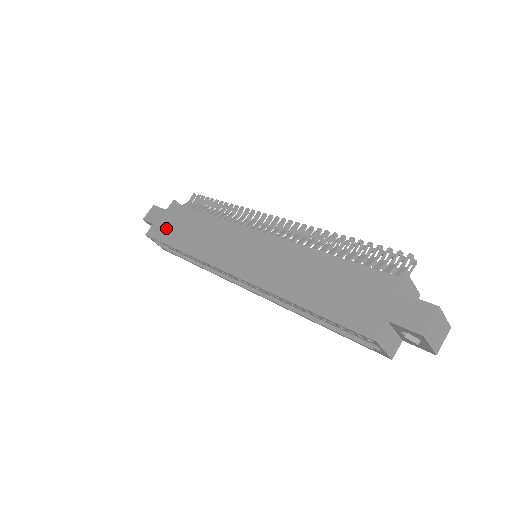
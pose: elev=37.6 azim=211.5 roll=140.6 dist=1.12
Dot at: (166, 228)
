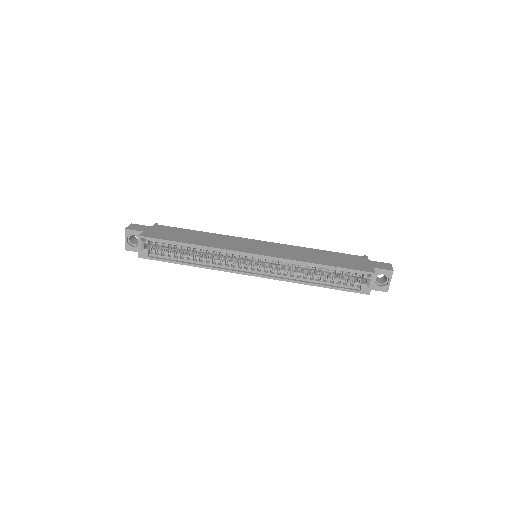
Dot at: (163, 234)
